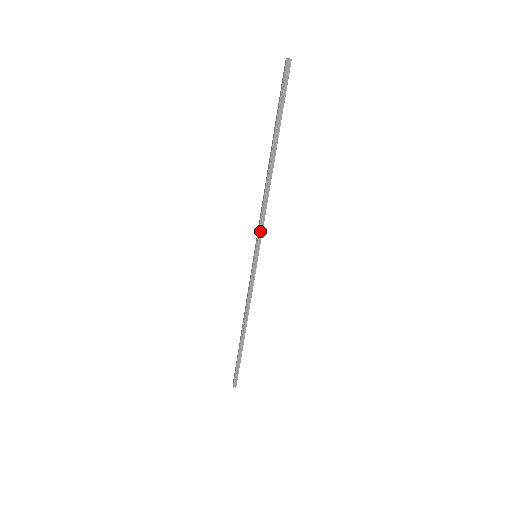
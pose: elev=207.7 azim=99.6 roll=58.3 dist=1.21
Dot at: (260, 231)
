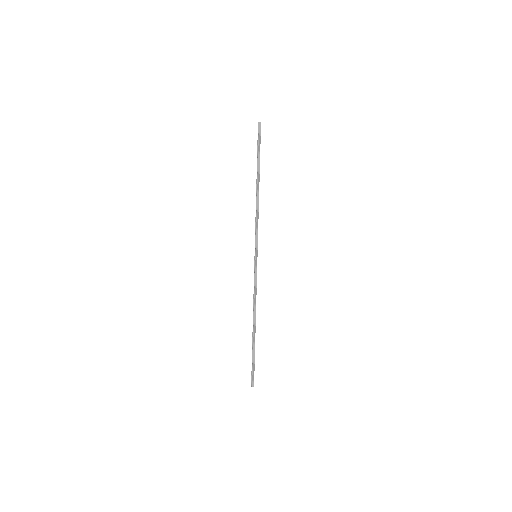
Dot at: (256, 235)
